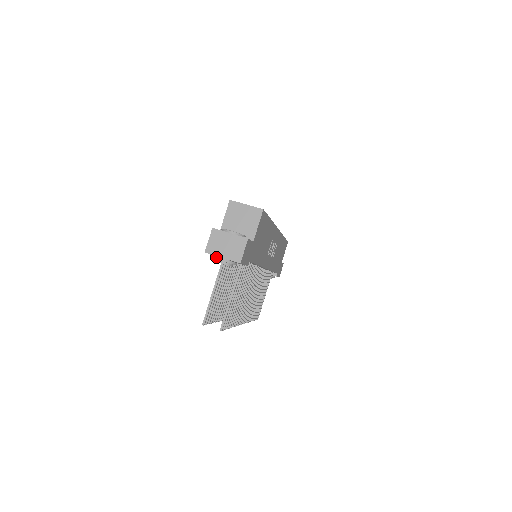
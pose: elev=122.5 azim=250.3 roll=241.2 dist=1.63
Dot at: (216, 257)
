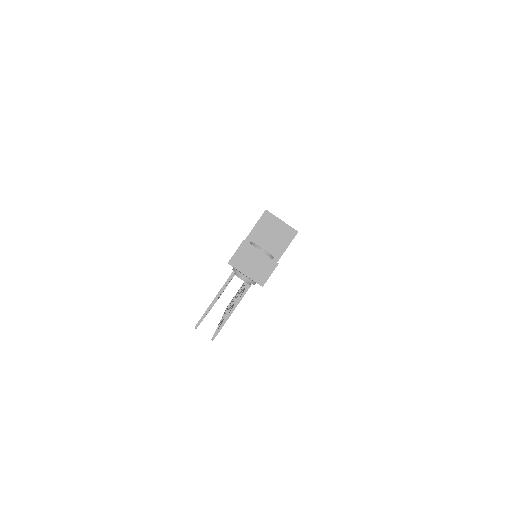
Dot at: (238, 272)
